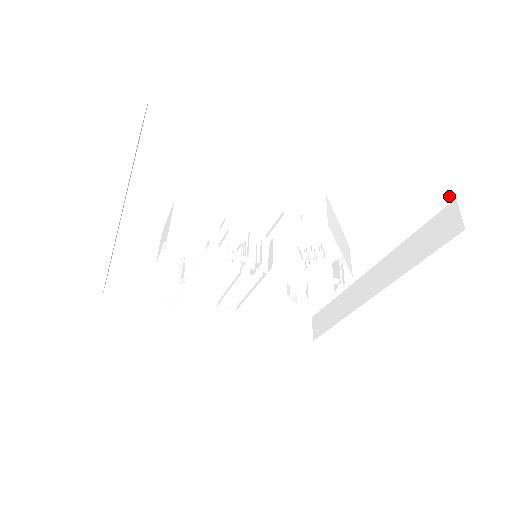
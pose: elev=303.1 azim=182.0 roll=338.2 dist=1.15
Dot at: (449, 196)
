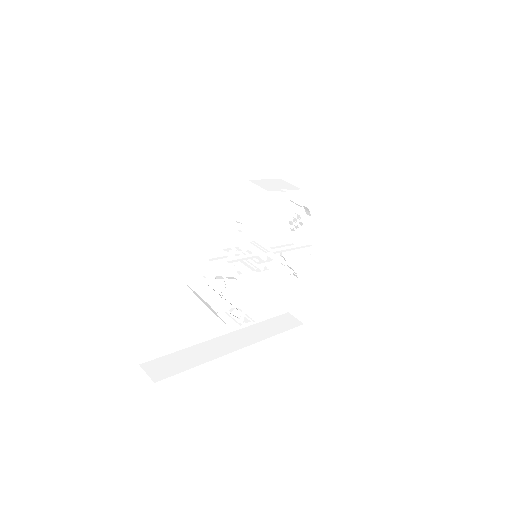
Dot at: (338, 148)
